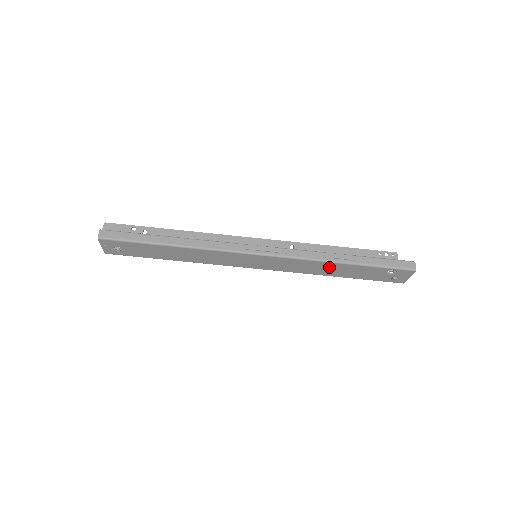
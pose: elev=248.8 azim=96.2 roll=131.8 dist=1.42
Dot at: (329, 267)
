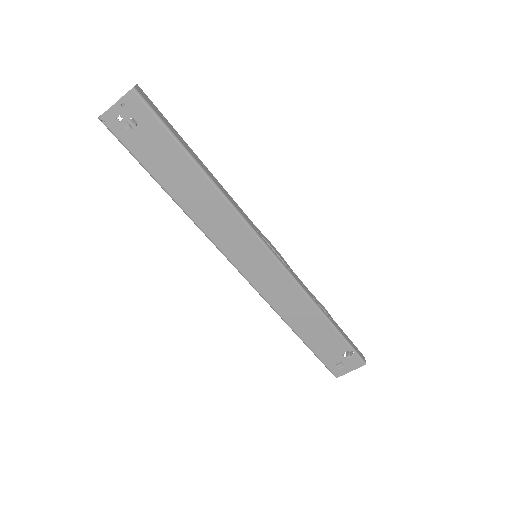
Dot at: (308, 315)
